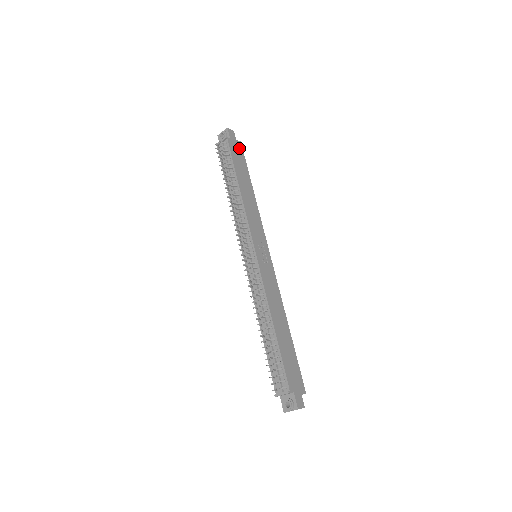
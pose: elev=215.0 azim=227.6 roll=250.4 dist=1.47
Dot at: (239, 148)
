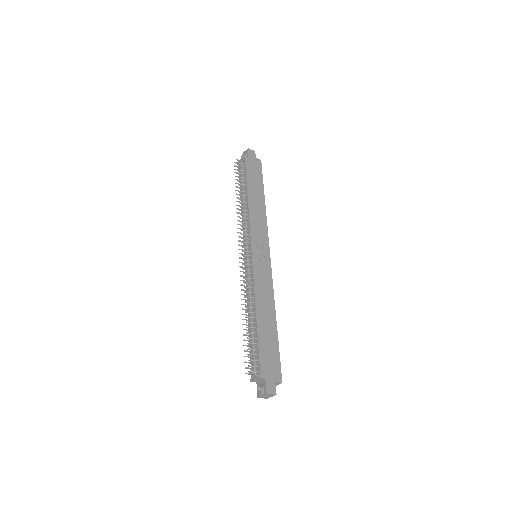
Dot at: (257, 165)
